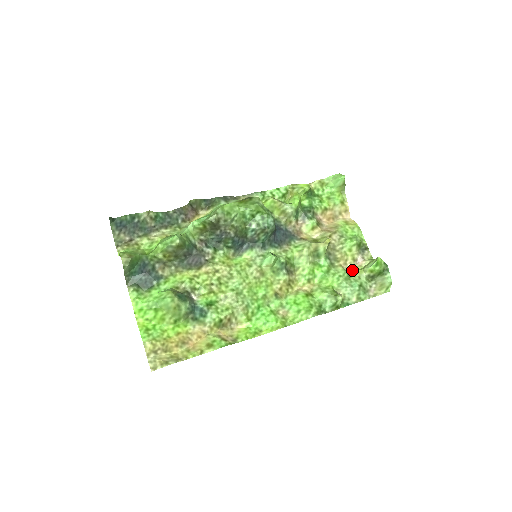
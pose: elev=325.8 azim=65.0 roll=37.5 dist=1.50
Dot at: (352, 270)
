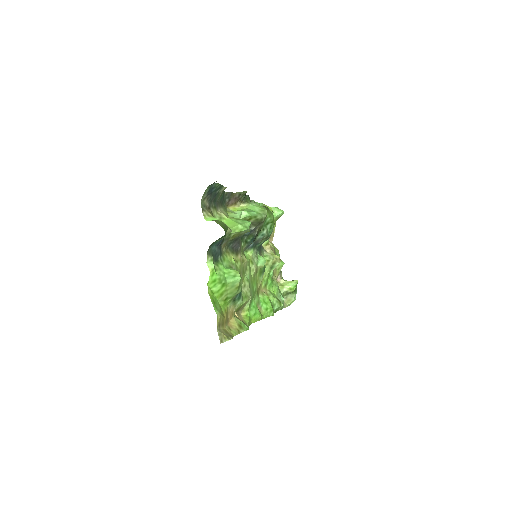
Dot at: occluded
